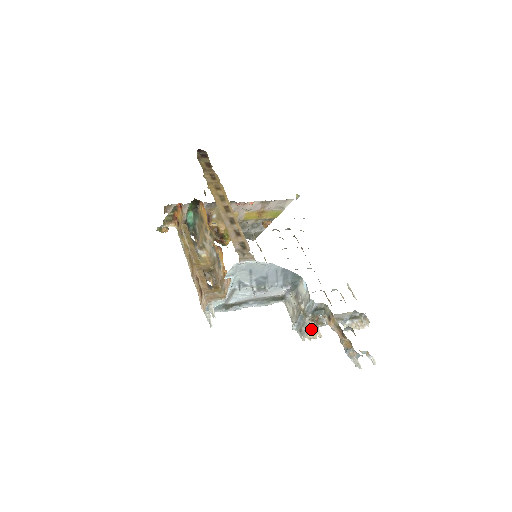
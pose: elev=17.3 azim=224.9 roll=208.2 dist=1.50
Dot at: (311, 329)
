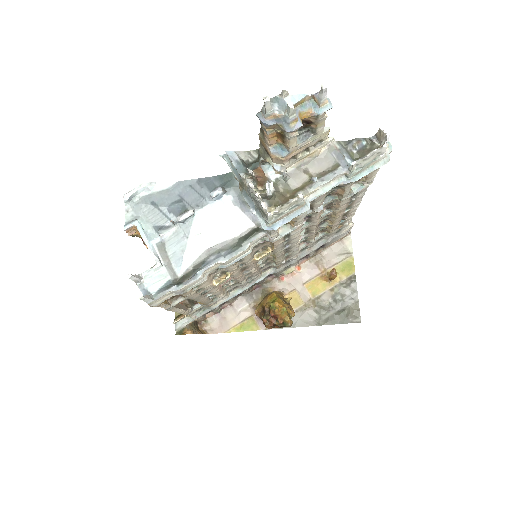
Dot at: (263, 190)
